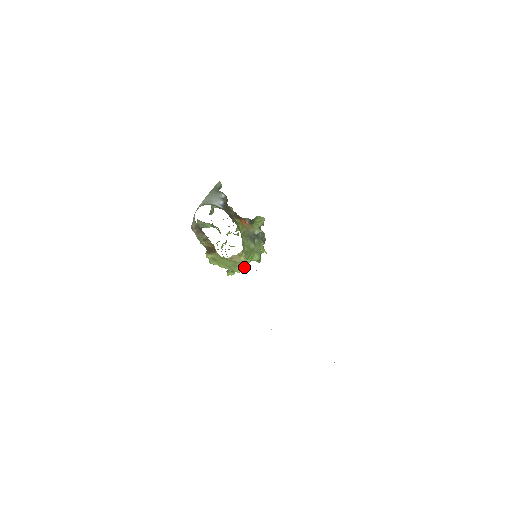
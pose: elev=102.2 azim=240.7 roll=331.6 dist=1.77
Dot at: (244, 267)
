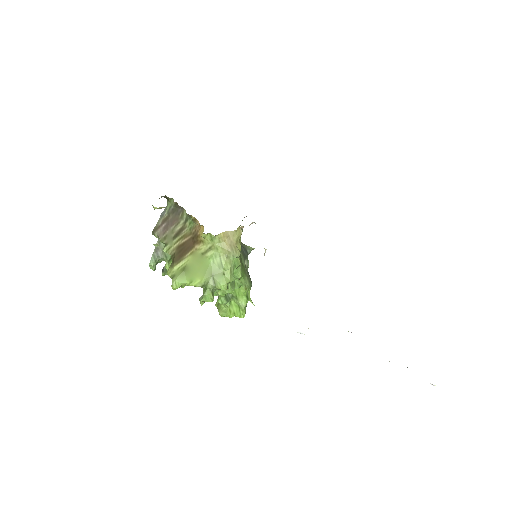
Dot at: (230, 289)
